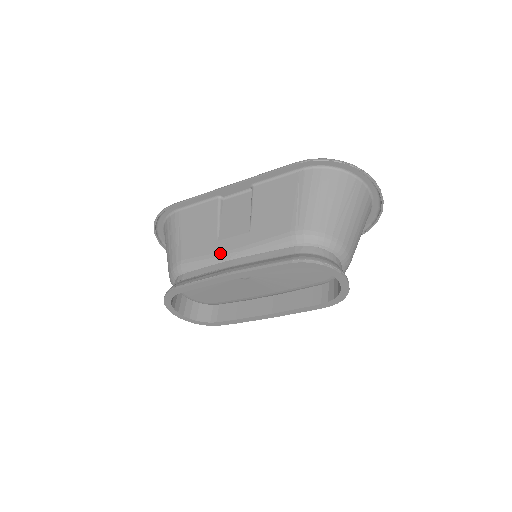
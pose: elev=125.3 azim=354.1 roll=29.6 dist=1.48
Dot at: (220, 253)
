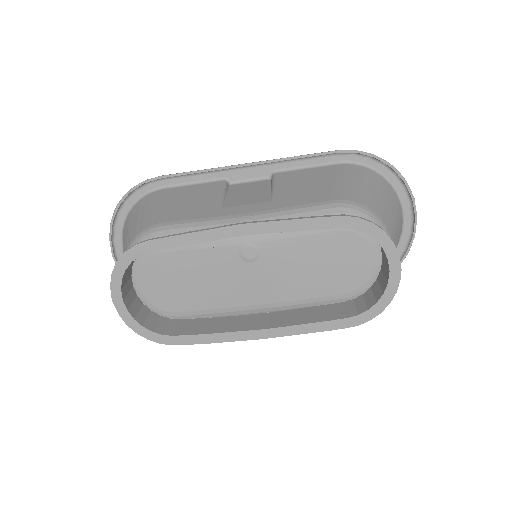
Dot at: (225, 216)
